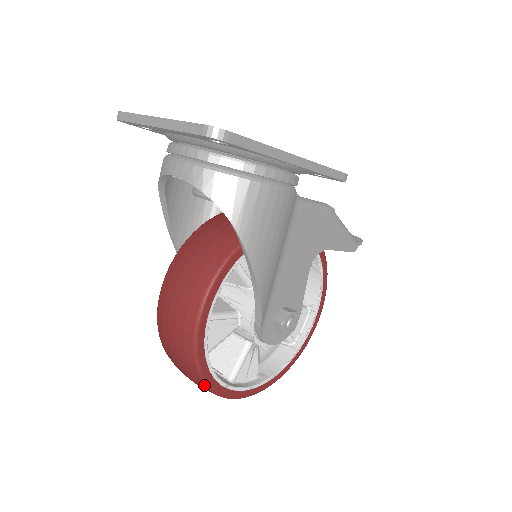
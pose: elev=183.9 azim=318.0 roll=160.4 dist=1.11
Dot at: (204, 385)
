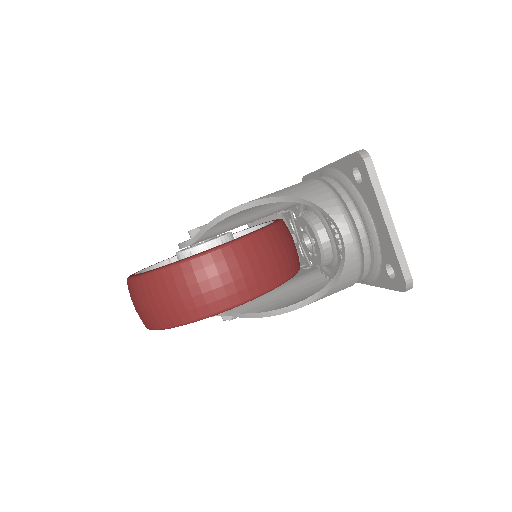
Dot at: (167, 326)
